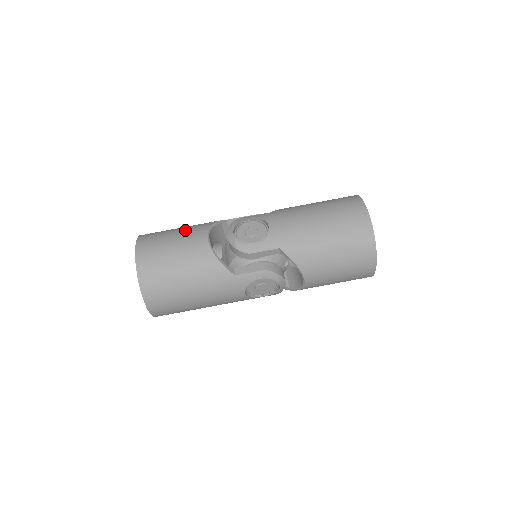
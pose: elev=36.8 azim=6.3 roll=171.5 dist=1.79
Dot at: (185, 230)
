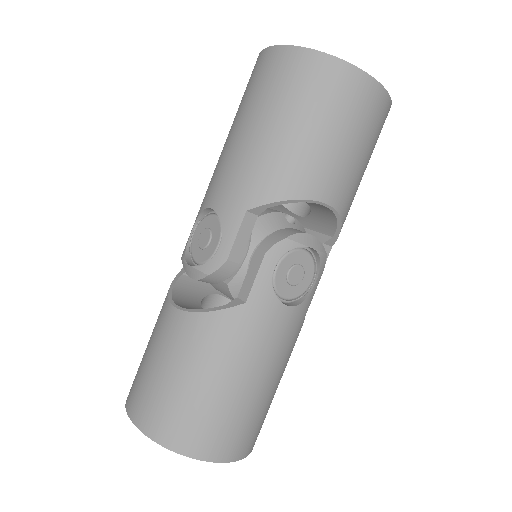
Dot at: (153, 330)
